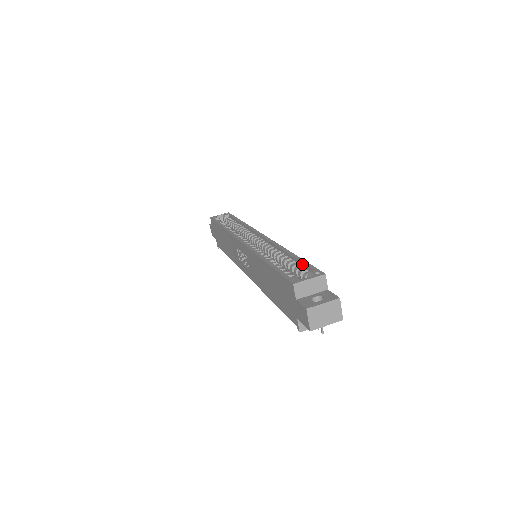
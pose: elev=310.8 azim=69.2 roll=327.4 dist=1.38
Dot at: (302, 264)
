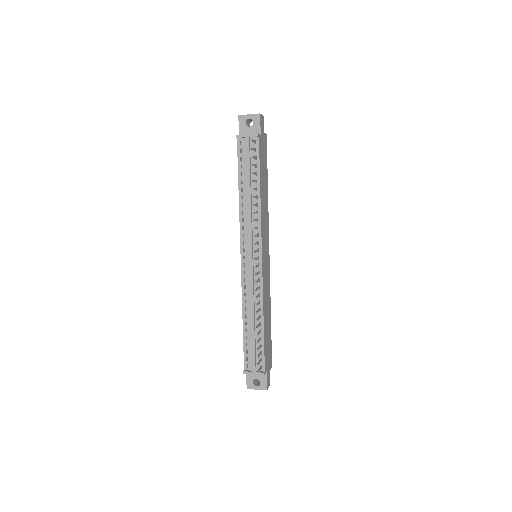
Dot at: occluded
